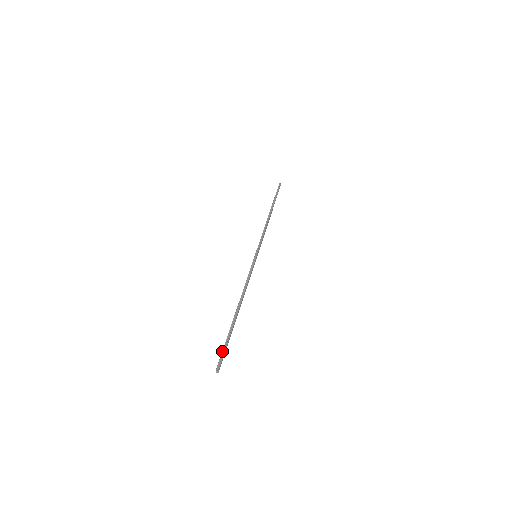
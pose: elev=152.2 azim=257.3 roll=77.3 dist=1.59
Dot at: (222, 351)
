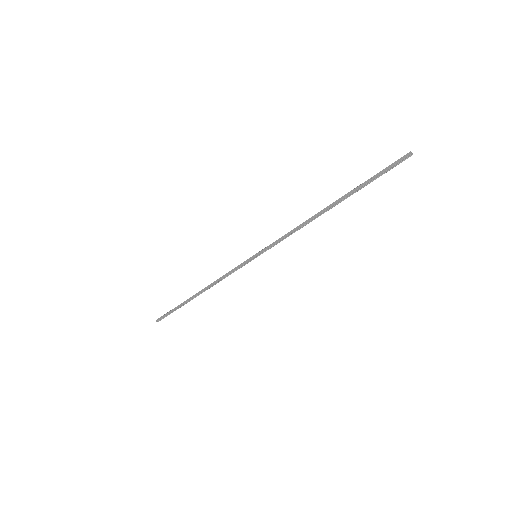
Dot at: occluded
